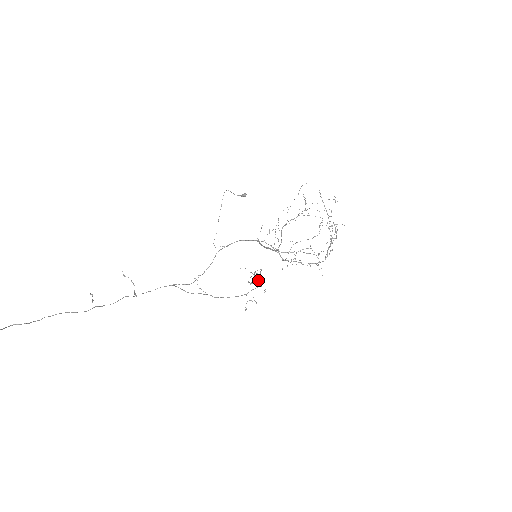
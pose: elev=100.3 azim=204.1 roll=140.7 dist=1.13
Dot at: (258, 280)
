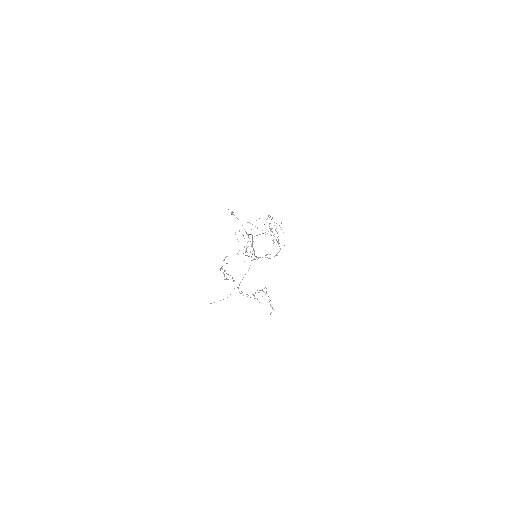
Dot at: (259, 302)
